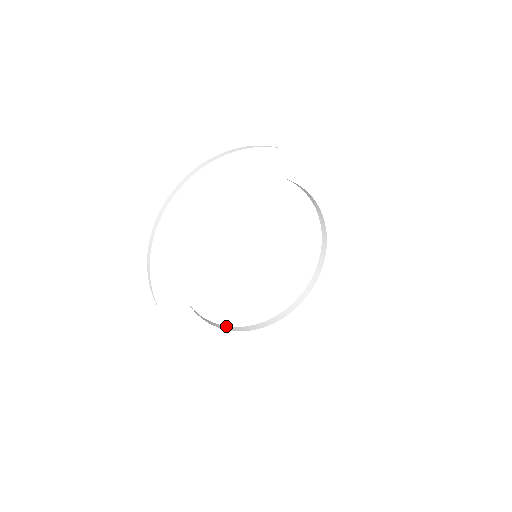
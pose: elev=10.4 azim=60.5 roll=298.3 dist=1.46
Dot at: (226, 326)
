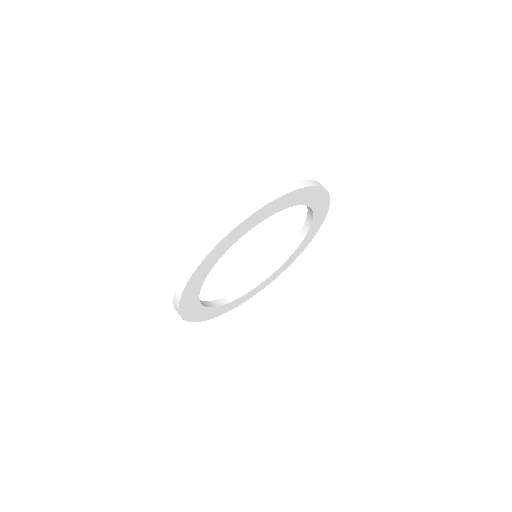
Dot at: occluded
